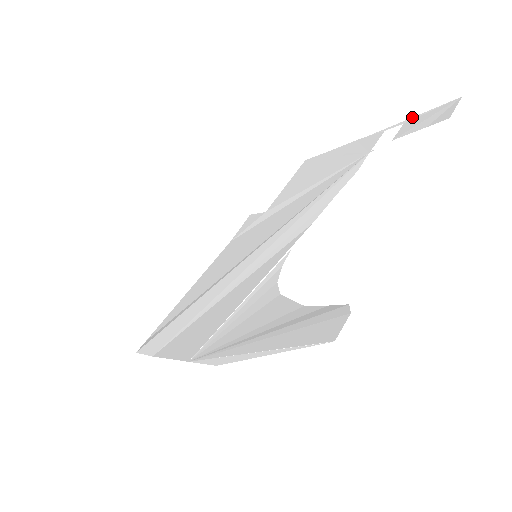
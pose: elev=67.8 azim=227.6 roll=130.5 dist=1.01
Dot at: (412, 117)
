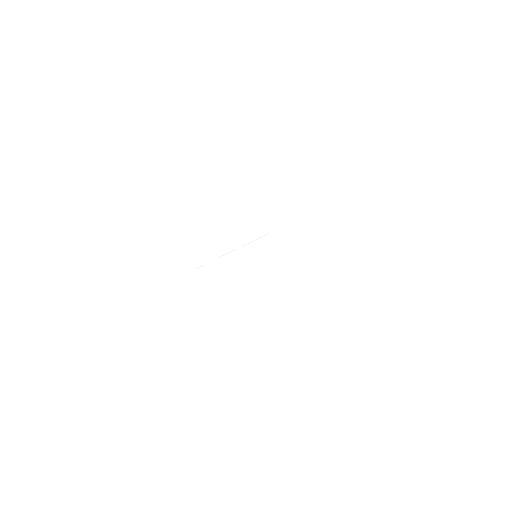
Dot at: occluded
